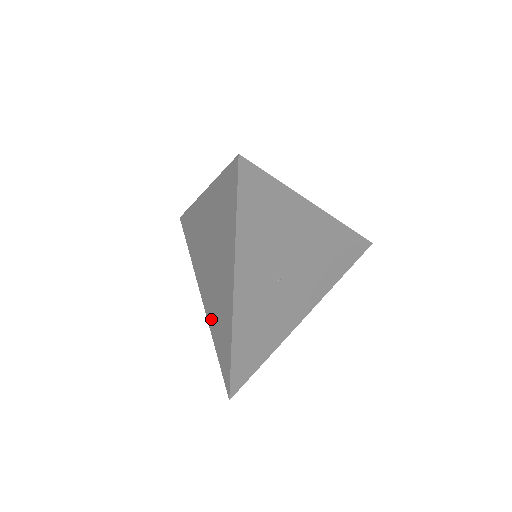
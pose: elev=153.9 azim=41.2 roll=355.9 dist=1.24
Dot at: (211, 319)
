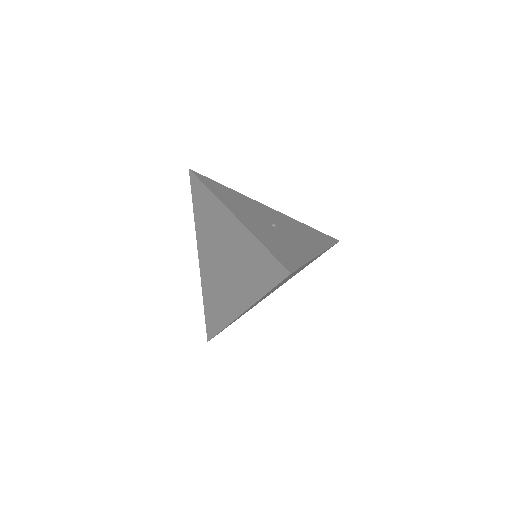
Dot at: (206, 286)
